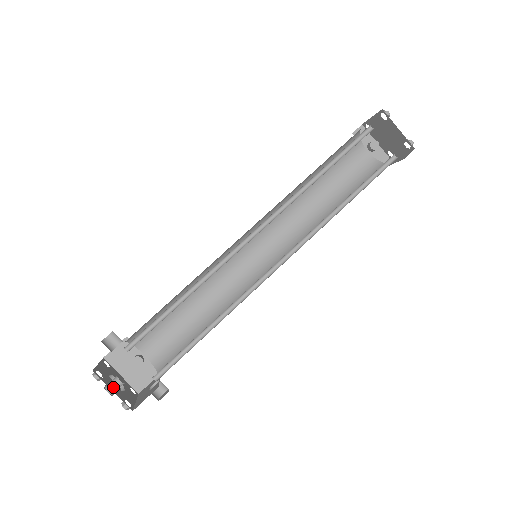
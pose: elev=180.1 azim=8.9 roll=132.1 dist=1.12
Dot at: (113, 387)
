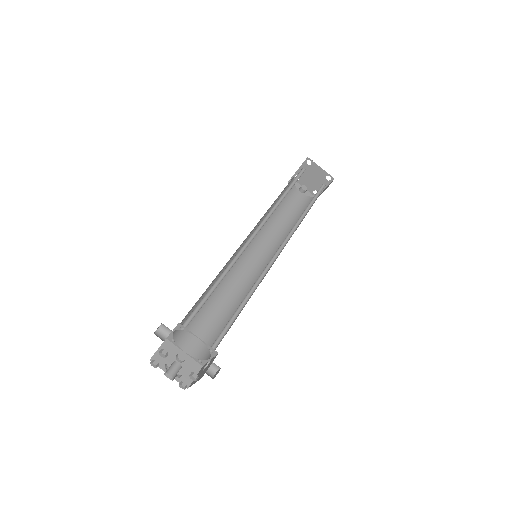
Dot at: occluded
